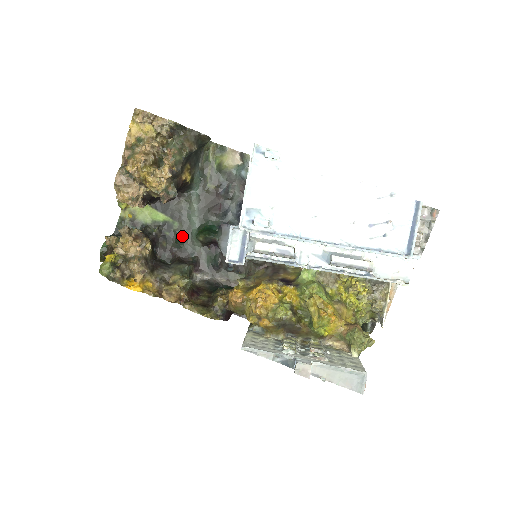
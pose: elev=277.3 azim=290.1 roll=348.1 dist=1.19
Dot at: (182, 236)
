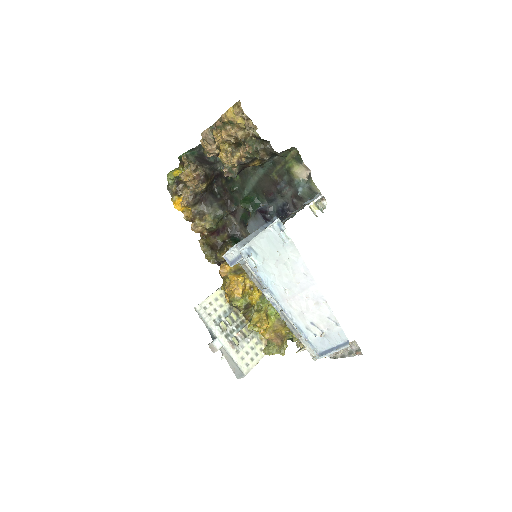
Dot at: (236, 188)
